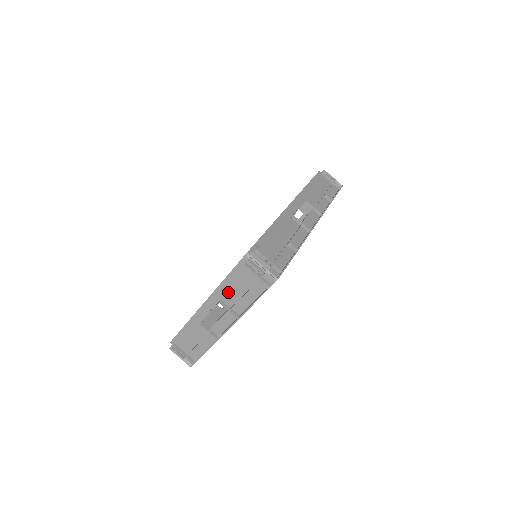
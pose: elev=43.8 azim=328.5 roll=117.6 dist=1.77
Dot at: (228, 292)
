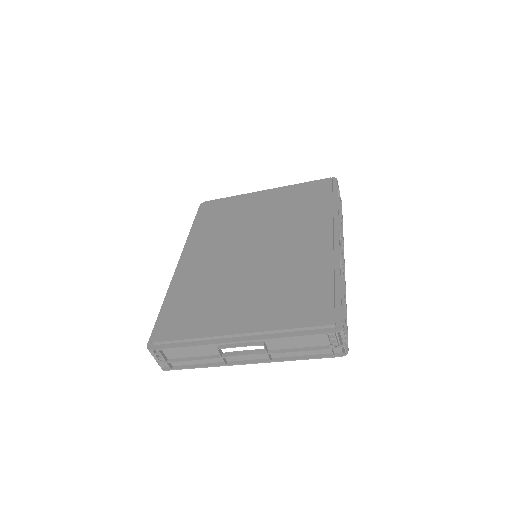
Dot at: (280, 340)
